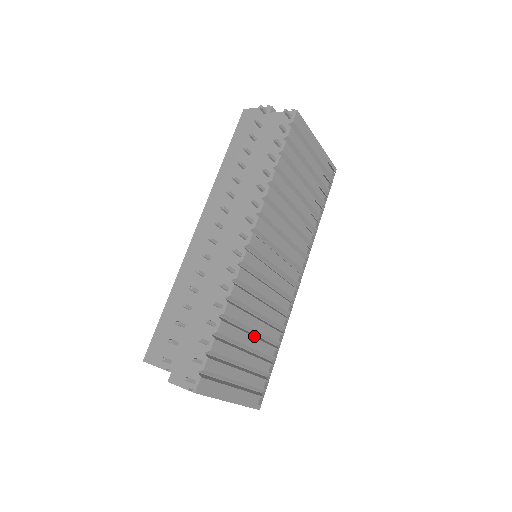
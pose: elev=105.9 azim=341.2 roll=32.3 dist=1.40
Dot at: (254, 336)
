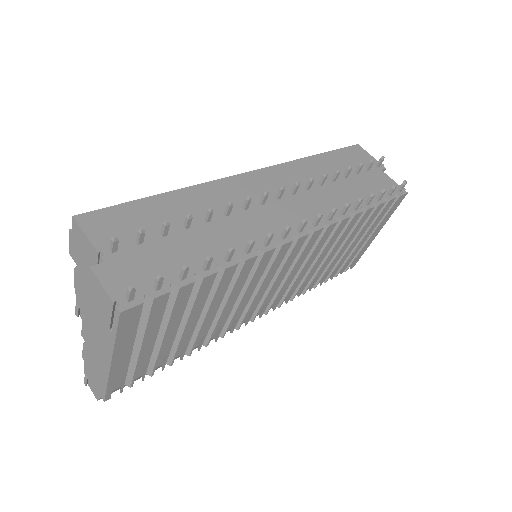
Dot at: (197, 322)
